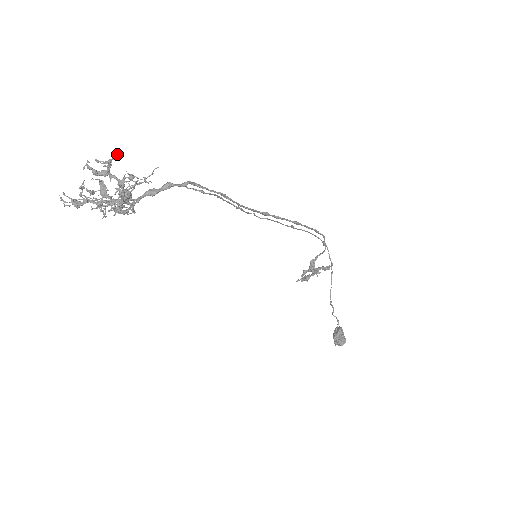
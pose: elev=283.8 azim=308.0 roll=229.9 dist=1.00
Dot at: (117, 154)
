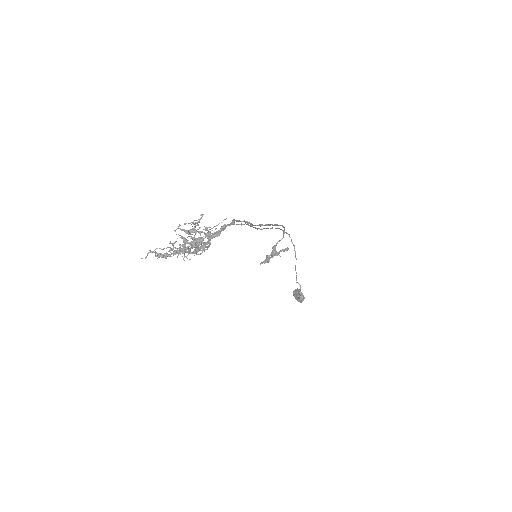
Dot at: (202, 216)
